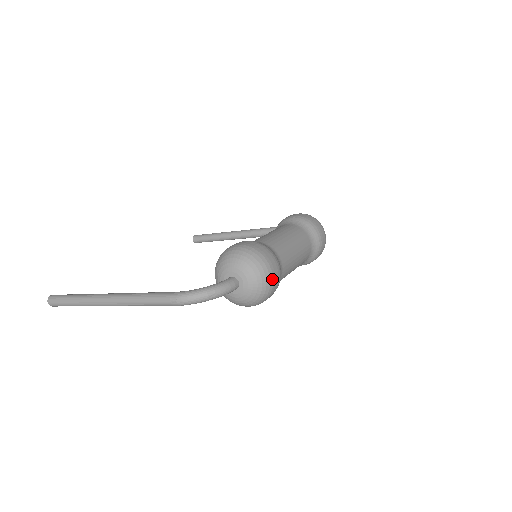
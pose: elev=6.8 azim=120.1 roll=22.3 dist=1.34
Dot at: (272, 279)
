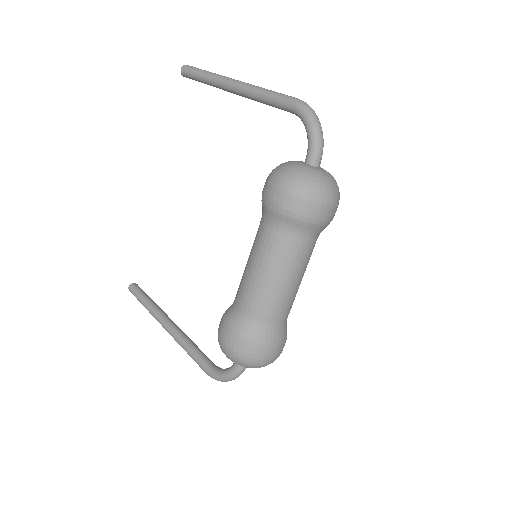
Dot at: (274, 359)
